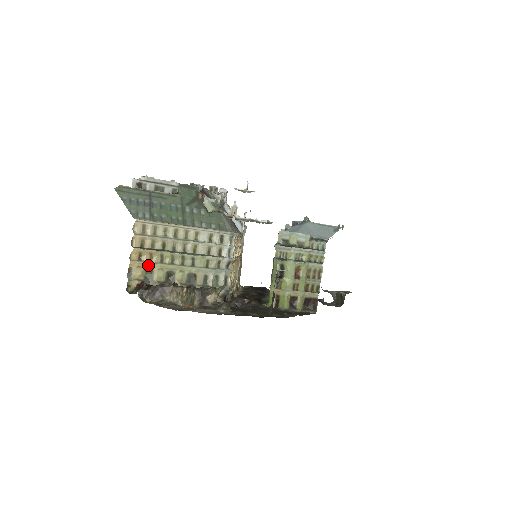
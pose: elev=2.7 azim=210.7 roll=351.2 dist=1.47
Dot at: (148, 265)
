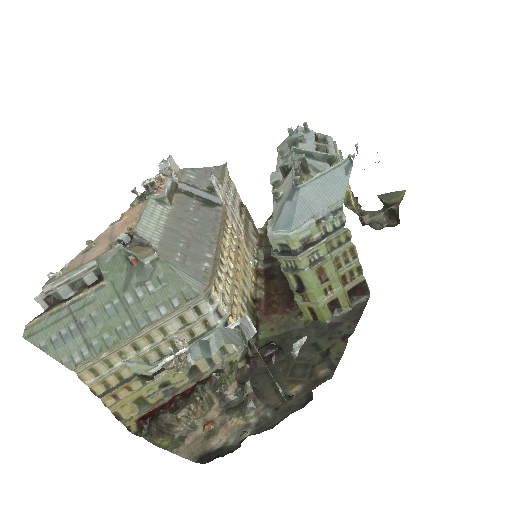
Dot at: (132, 397)
